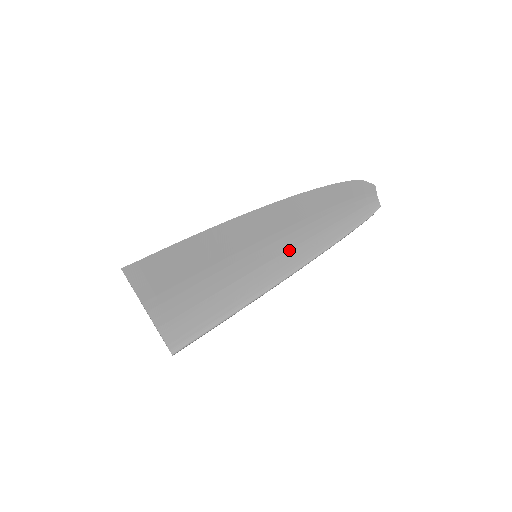
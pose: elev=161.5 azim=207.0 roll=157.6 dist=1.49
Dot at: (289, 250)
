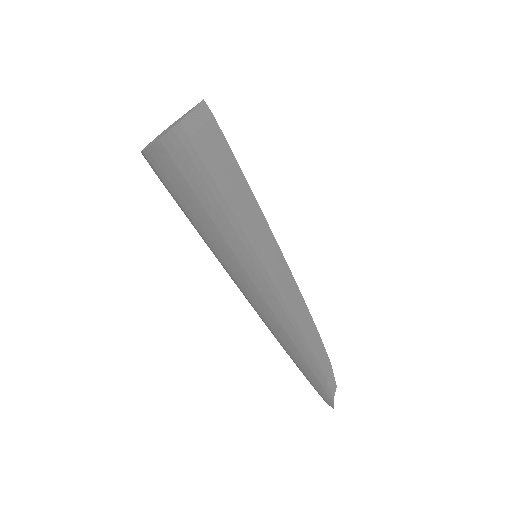
Dot at: (268, 306)
